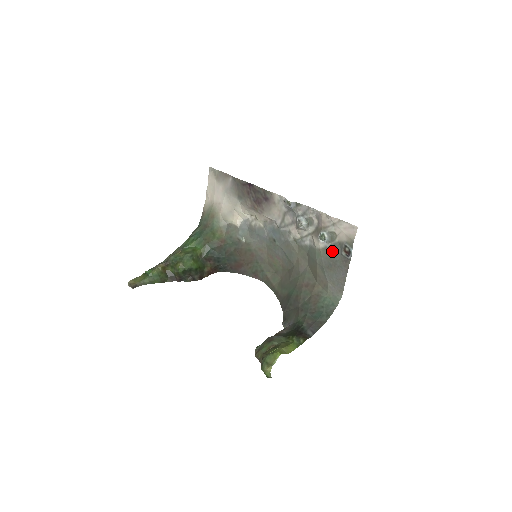
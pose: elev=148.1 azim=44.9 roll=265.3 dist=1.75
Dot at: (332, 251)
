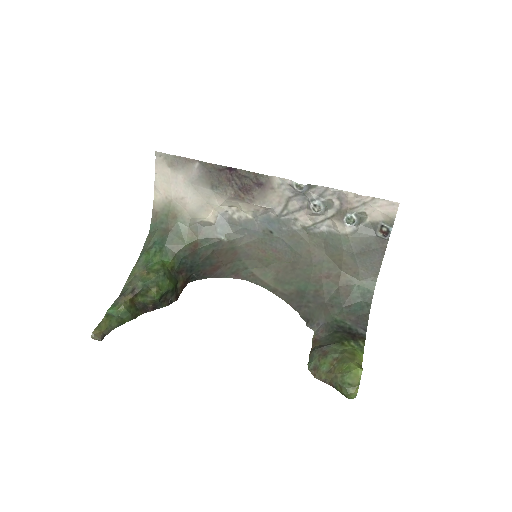
Dot at: (364, 234)
